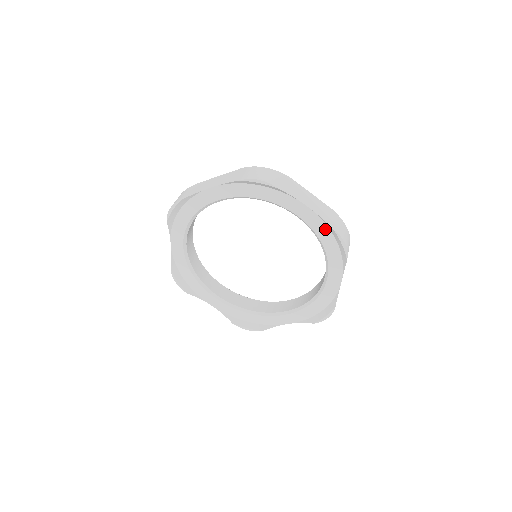
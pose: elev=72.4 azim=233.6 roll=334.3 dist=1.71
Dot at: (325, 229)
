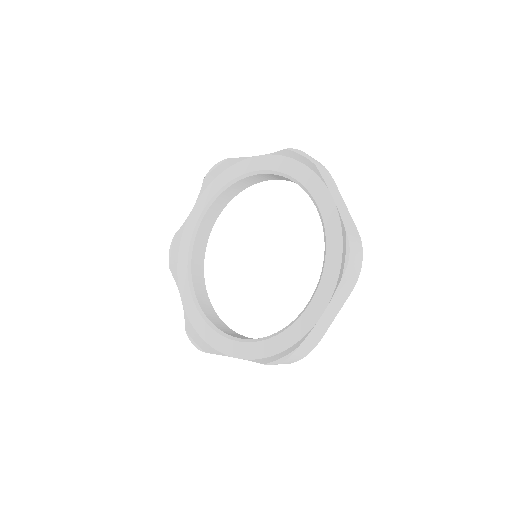
Dot at: (338, 232)
